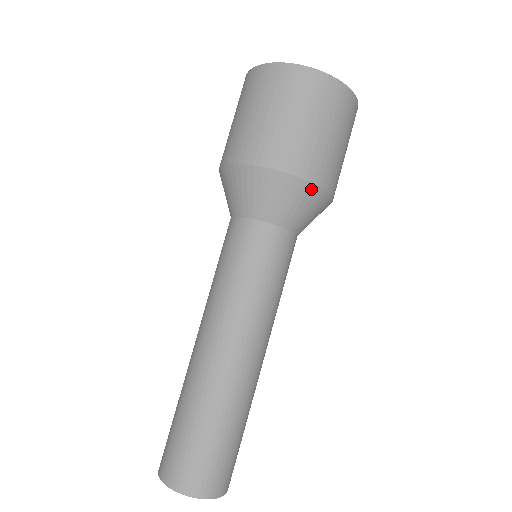
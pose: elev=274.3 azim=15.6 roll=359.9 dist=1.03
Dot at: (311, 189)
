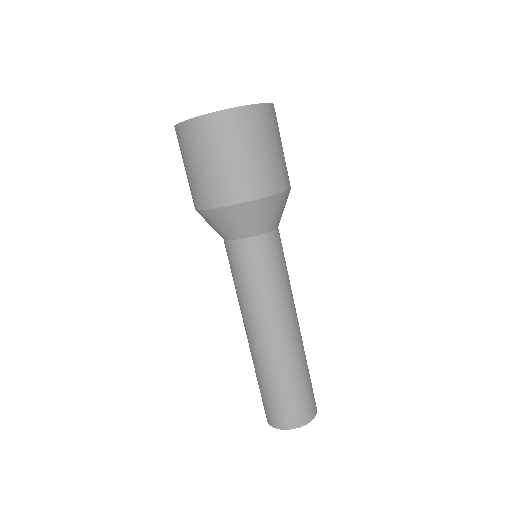
Dot at: (261, 202)
